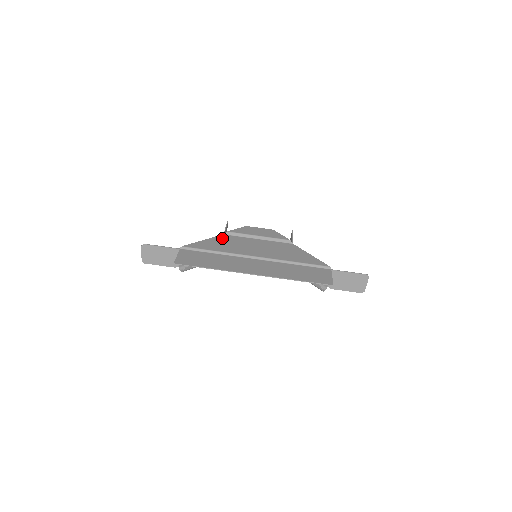
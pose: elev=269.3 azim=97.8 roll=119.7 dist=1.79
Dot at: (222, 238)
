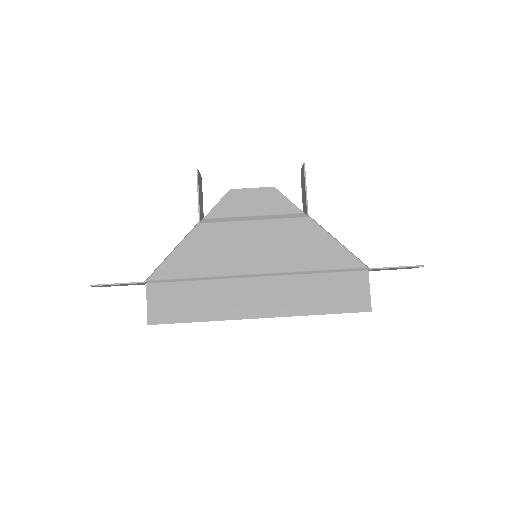
Dot at: (199, 237)
